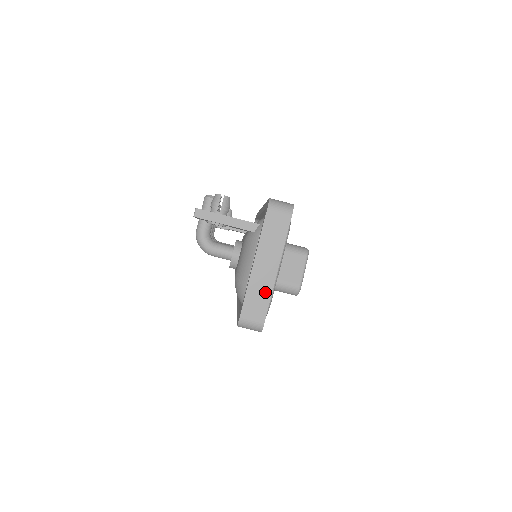
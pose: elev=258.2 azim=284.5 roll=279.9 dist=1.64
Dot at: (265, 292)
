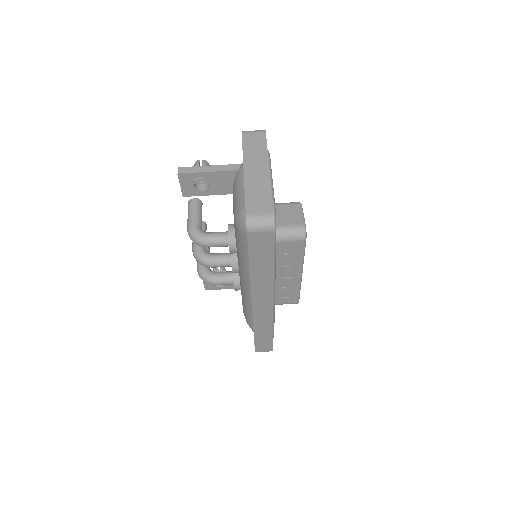
Dot at: (264, 189)
